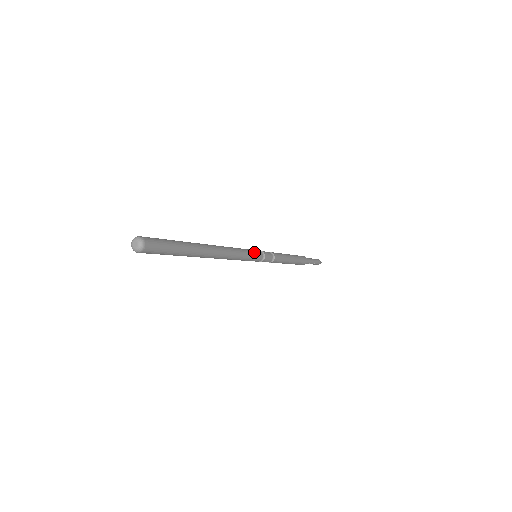
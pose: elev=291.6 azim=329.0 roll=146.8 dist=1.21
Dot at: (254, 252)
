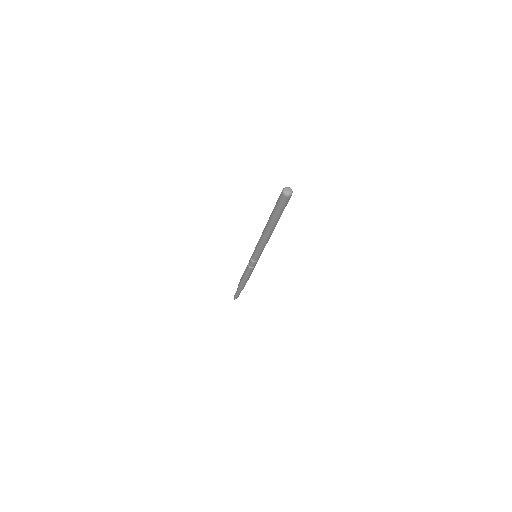
Dot at: occluded
